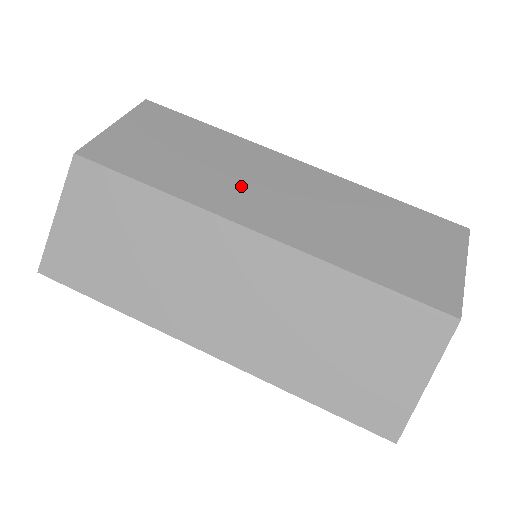
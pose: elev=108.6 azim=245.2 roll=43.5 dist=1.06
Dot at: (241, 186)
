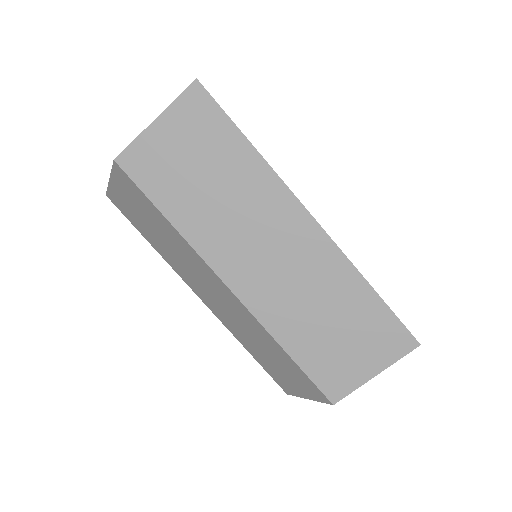
Dot at: (240, 238)
